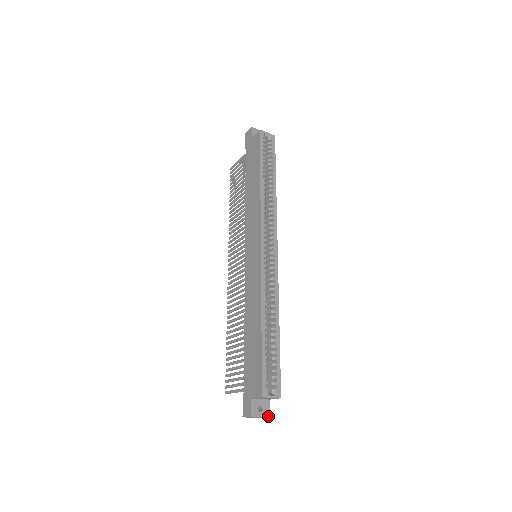
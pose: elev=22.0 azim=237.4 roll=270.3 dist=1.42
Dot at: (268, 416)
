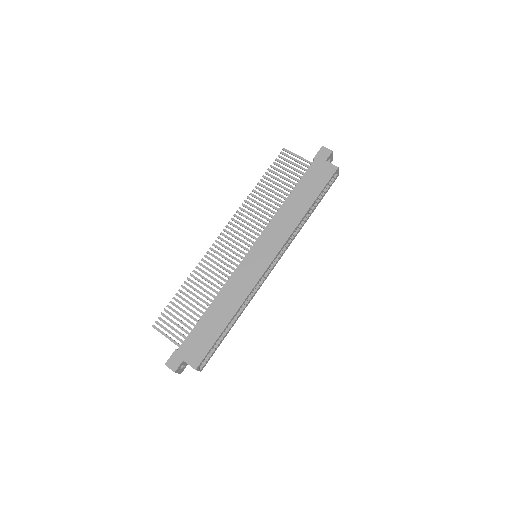
Dot at: occluded
